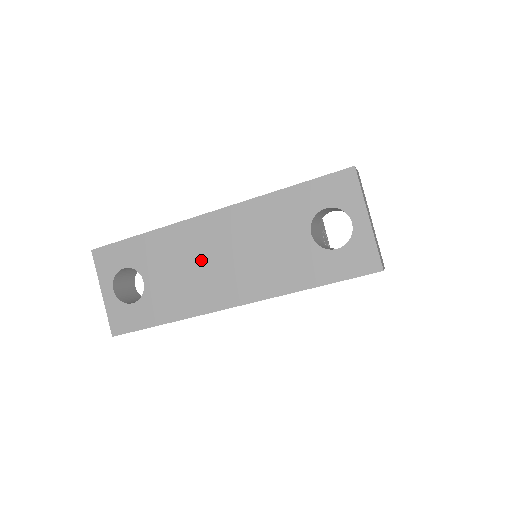
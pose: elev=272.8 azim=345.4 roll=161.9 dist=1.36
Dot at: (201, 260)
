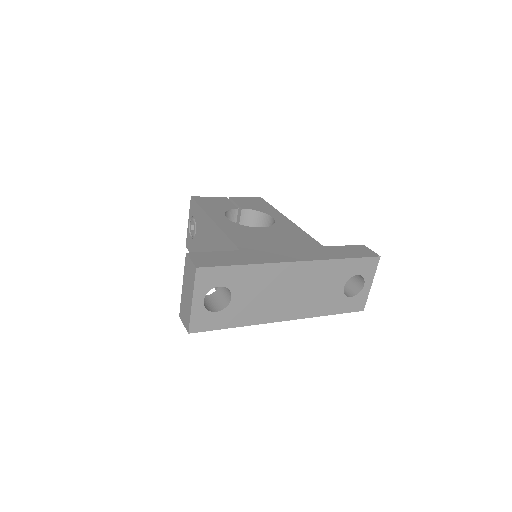
Dot at: (278, 290)
